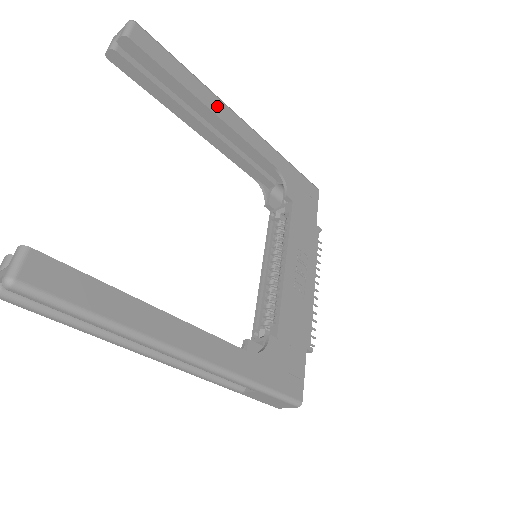
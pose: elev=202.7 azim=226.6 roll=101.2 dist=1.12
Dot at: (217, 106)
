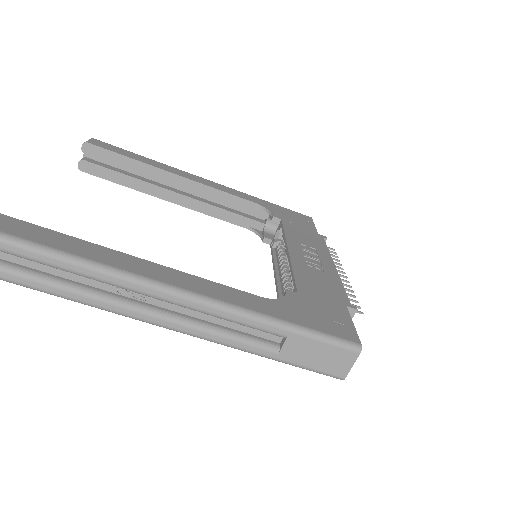
Dot at: (178, 172)
